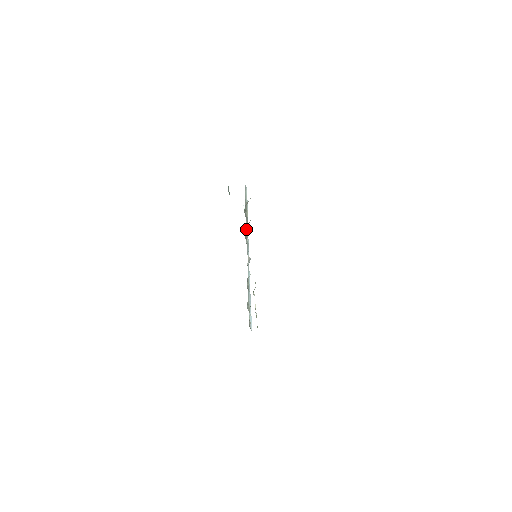
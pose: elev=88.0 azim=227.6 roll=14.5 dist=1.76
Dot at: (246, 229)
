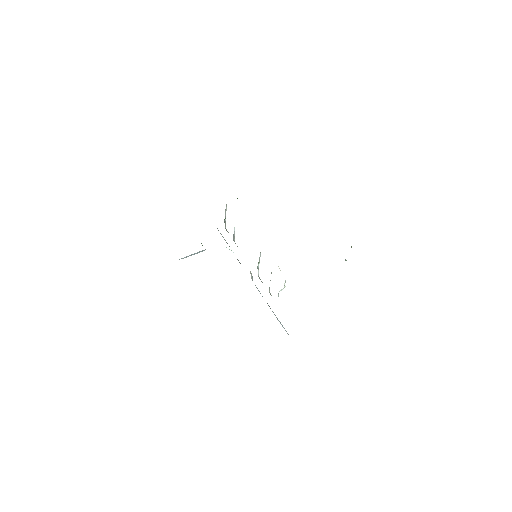
Dot at: occluded
